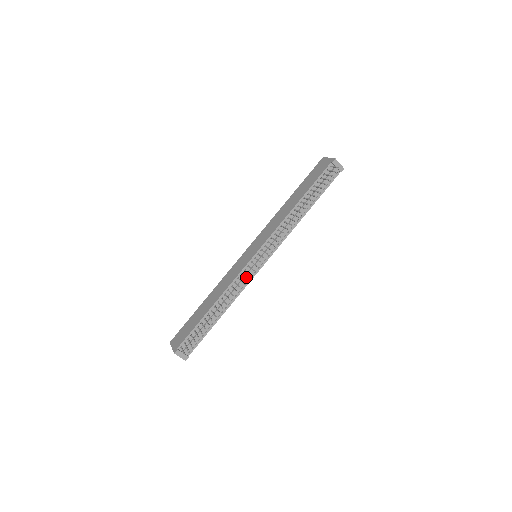
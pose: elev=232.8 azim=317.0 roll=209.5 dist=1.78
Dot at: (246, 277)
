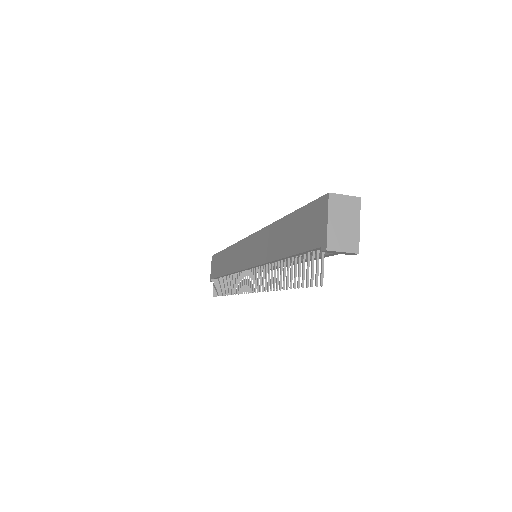
Dot at: occluded
